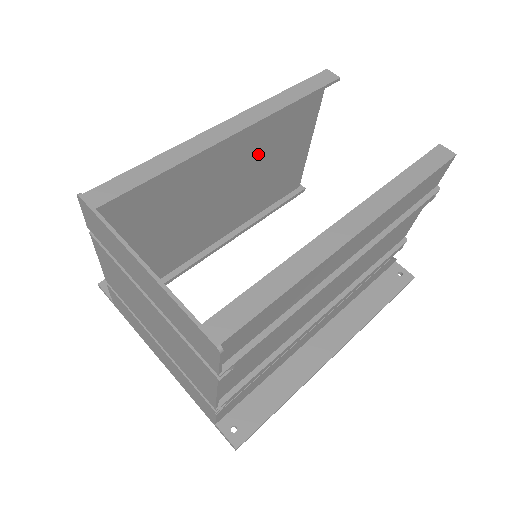
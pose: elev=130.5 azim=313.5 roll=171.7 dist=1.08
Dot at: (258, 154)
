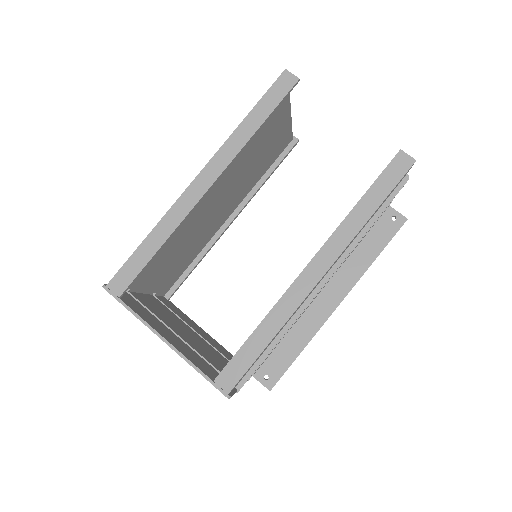
Dot at: (239, 163)
